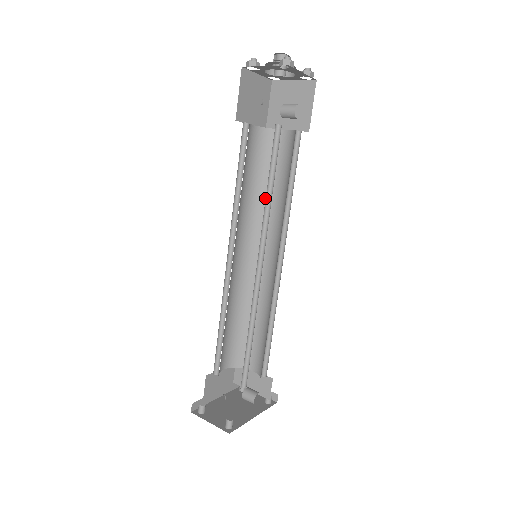
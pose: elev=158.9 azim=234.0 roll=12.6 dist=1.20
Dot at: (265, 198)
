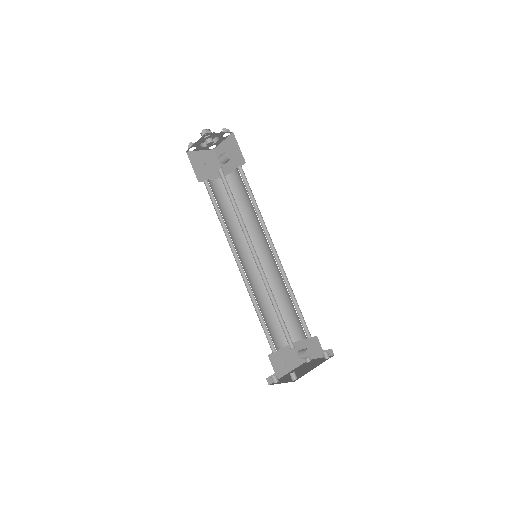
Dot at: (246, 219)
